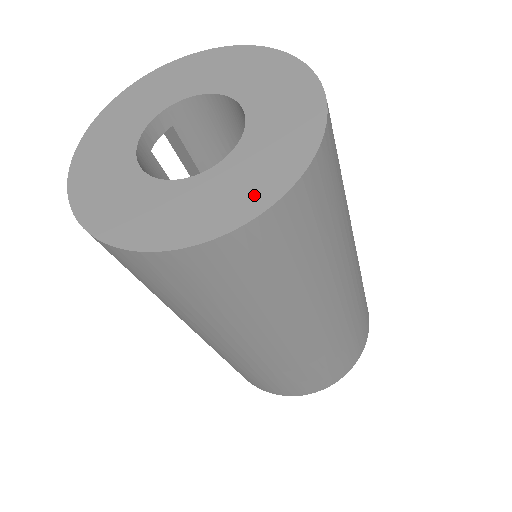
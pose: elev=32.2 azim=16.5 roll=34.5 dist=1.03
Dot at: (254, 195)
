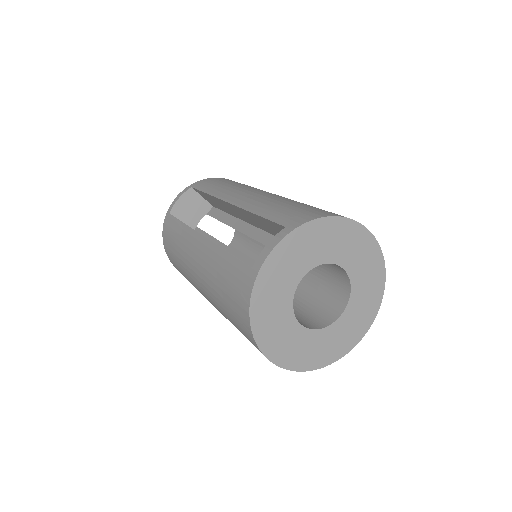
Dot at: (344, 346)
